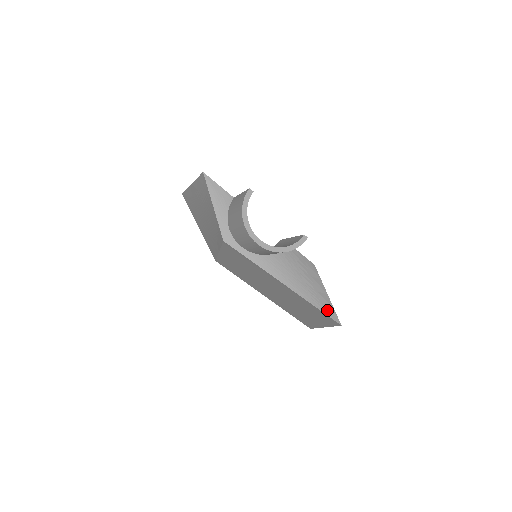
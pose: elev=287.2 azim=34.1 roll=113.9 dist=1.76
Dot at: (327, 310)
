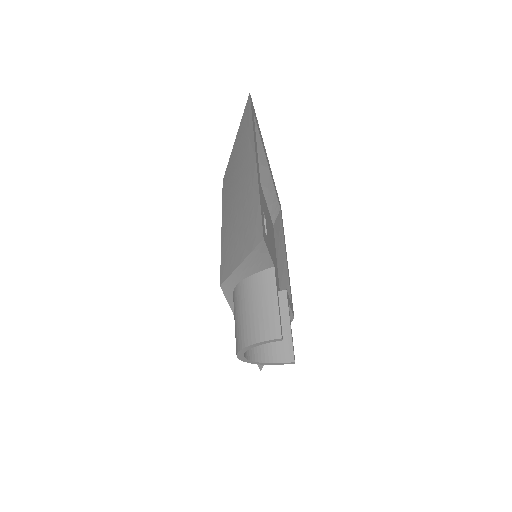
Dot at: occluded
